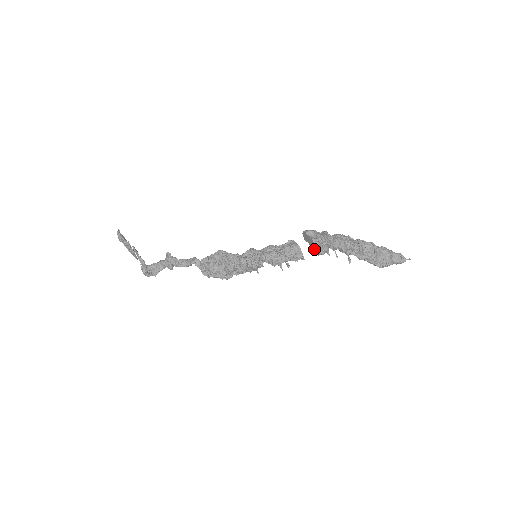
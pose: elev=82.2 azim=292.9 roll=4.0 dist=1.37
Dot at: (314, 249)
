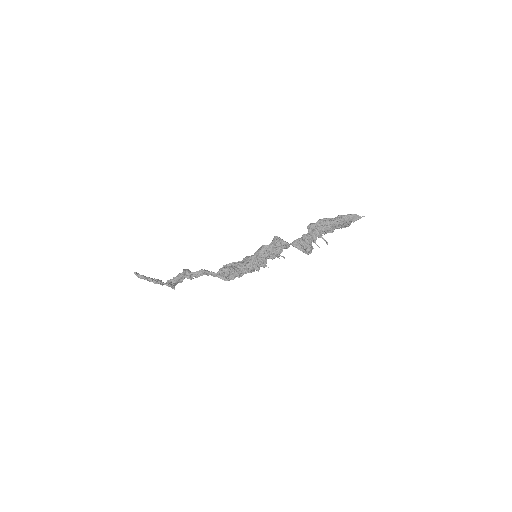
Dot at: occluded
